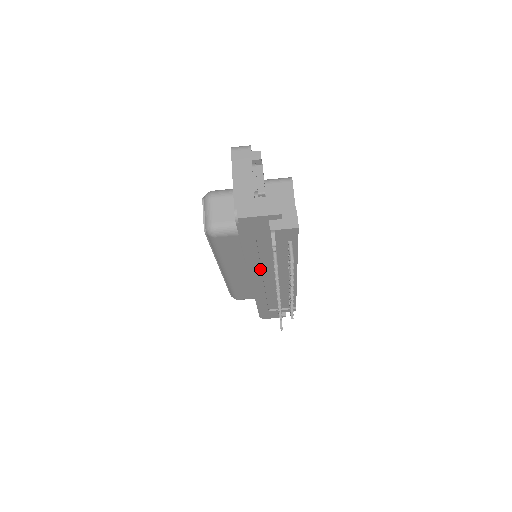
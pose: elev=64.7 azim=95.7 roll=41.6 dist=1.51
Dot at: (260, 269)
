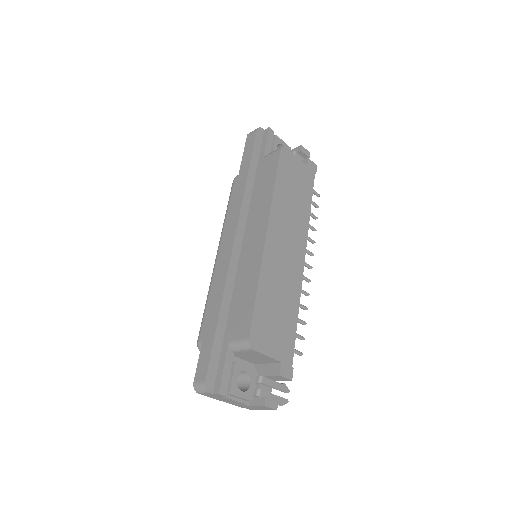
Dot at: occluded
